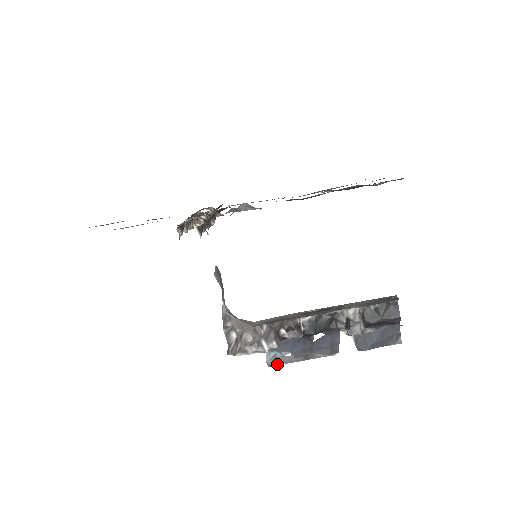
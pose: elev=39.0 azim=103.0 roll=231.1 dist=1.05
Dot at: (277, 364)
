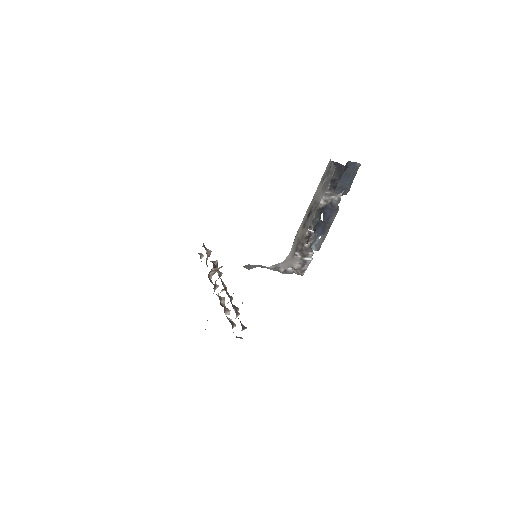
Dot at: occluded
